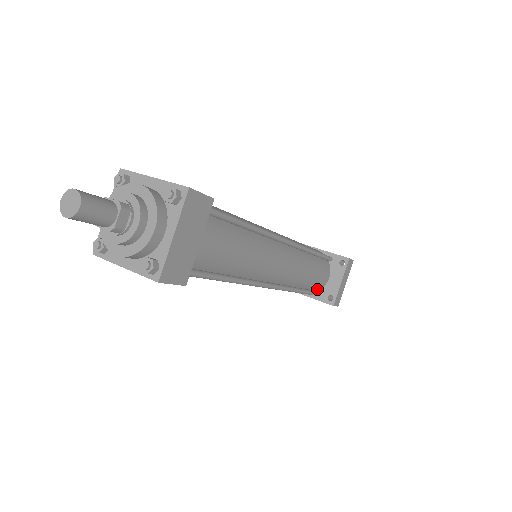
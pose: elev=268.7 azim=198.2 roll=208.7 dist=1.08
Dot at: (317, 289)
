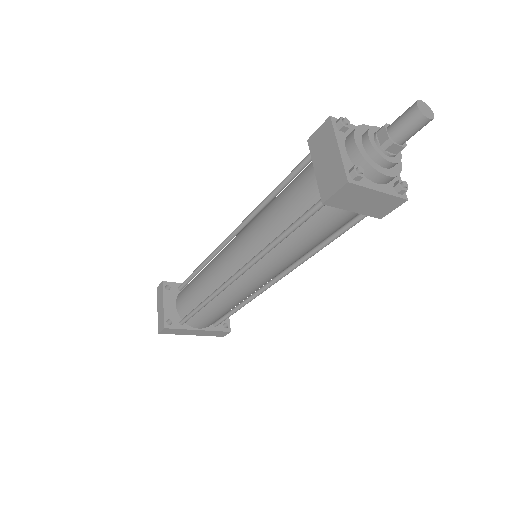
Dot at: occluded
